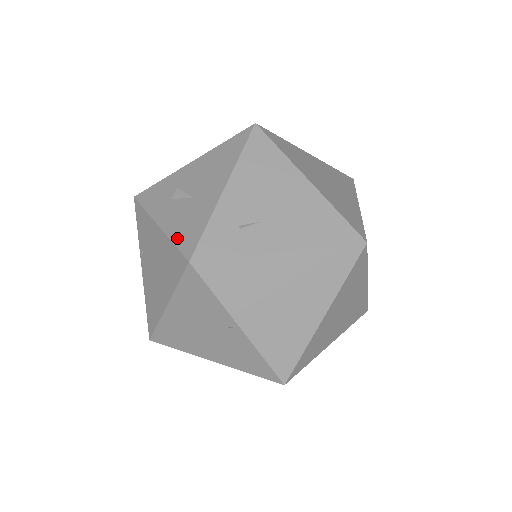
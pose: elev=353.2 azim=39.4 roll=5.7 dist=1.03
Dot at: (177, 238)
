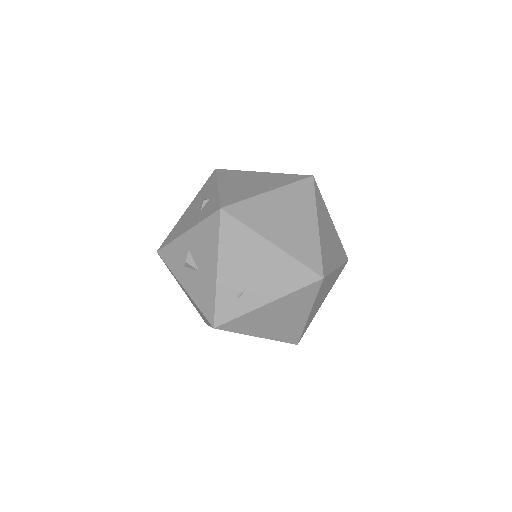
Dot at: (200, 305)
